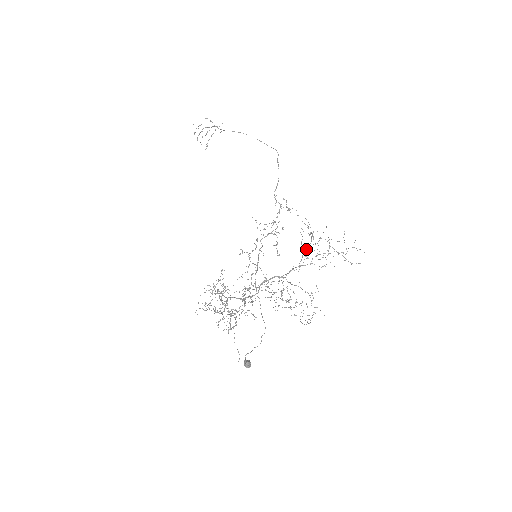
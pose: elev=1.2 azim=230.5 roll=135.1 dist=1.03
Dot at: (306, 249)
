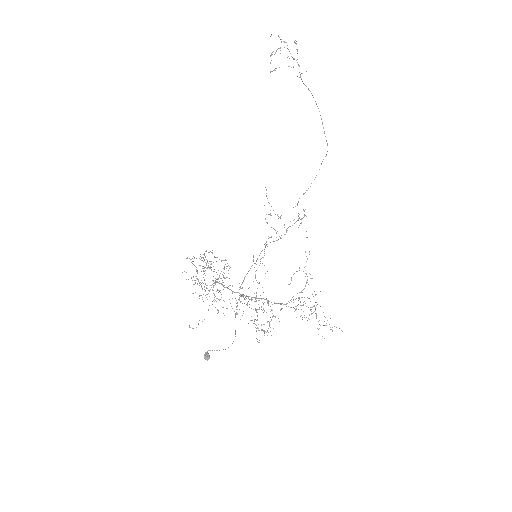
Dot at: occluded
